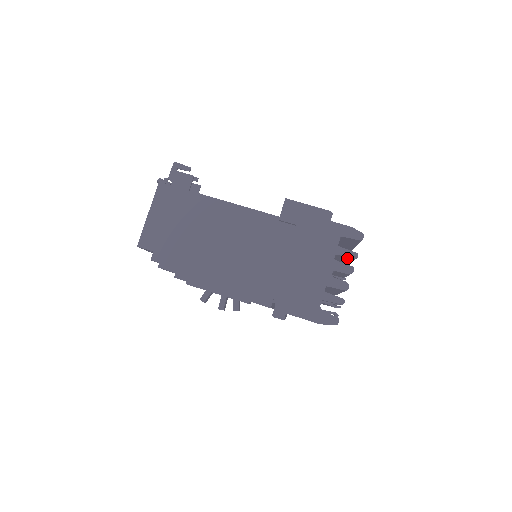
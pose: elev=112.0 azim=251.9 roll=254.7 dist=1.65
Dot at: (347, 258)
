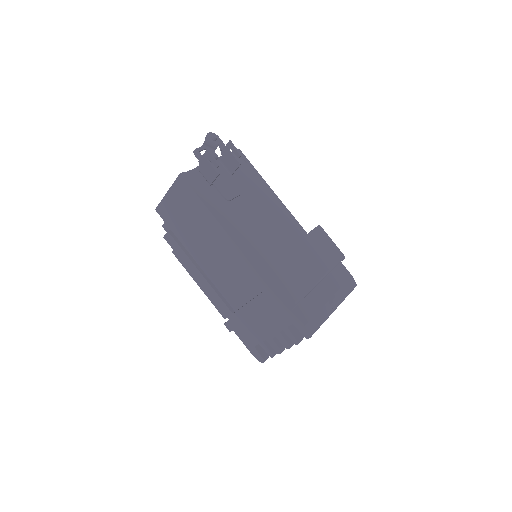
Dot at: occluded
